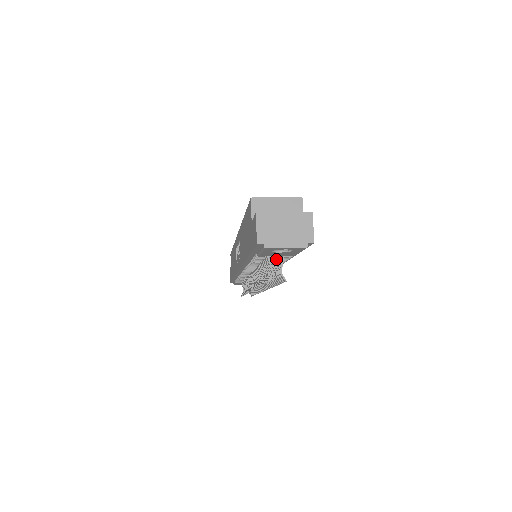
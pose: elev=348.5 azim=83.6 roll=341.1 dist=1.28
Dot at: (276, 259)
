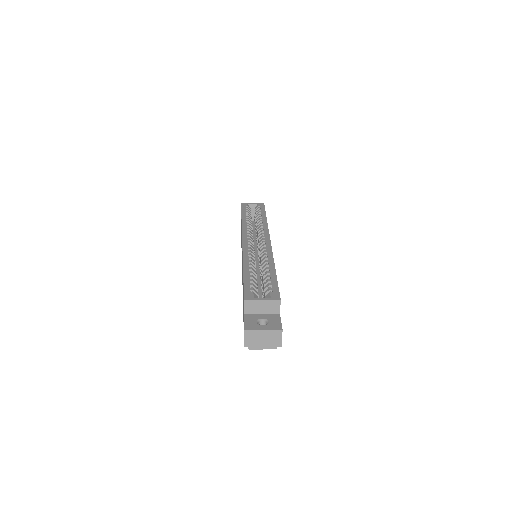
Dot at: occluded
